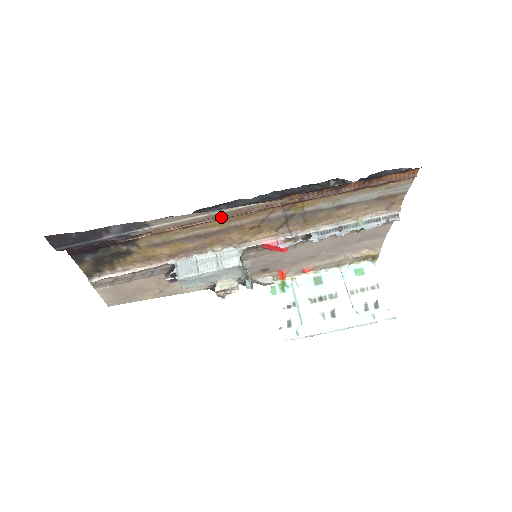
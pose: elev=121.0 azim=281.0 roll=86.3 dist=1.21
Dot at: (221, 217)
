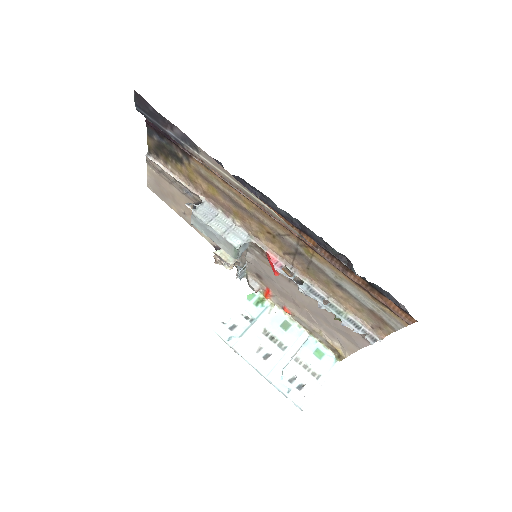
Dot at: occluded
